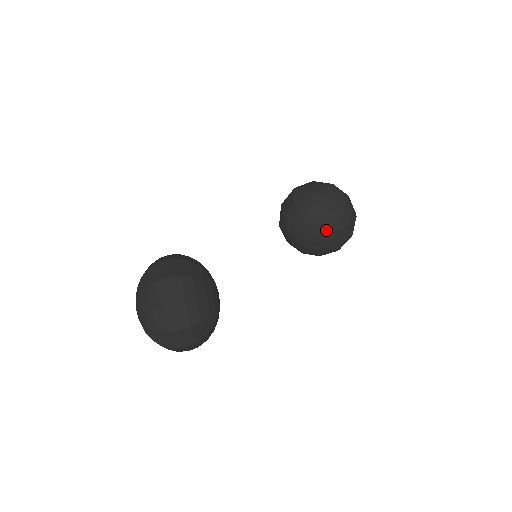
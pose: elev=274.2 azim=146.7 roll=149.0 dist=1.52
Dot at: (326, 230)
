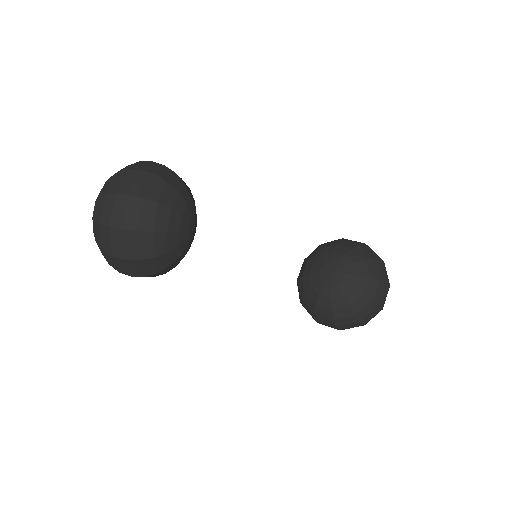
Dot at: (347, 271)
